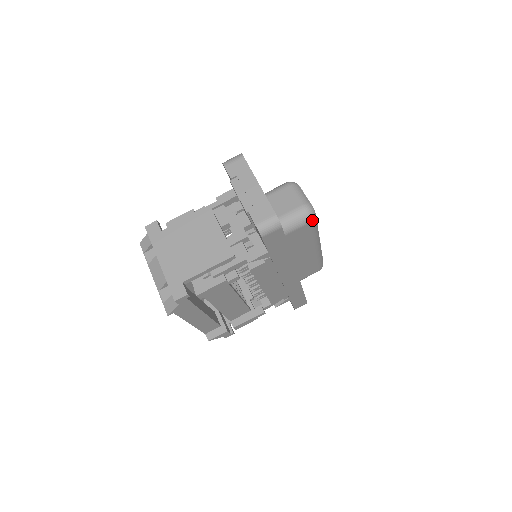
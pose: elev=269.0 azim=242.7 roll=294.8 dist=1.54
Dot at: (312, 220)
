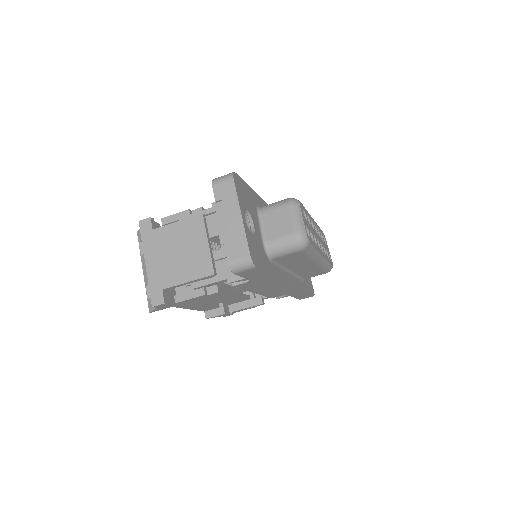
Dot at: (304, 248)
